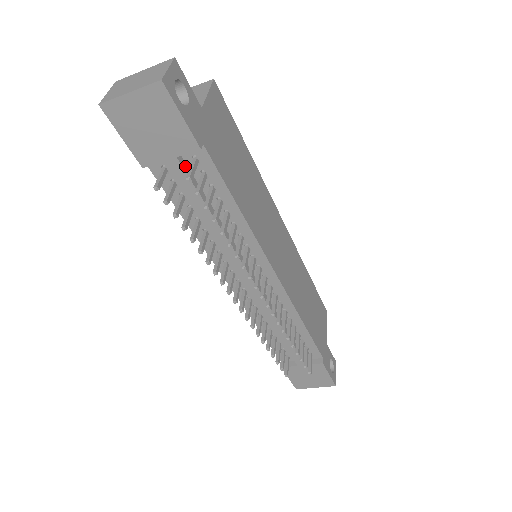
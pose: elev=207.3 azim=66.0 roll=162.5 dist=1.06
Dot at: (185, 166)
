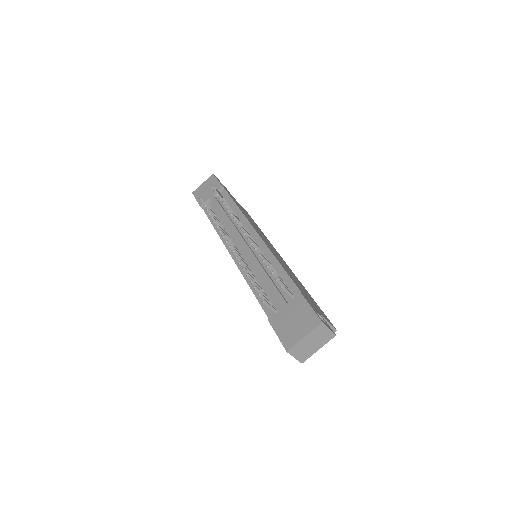
Dot at: (217, 199)
